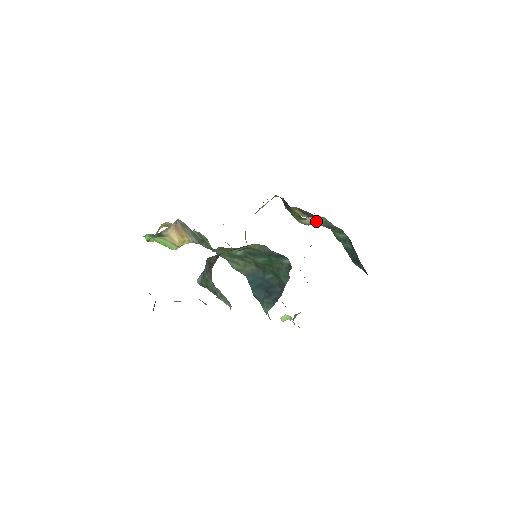
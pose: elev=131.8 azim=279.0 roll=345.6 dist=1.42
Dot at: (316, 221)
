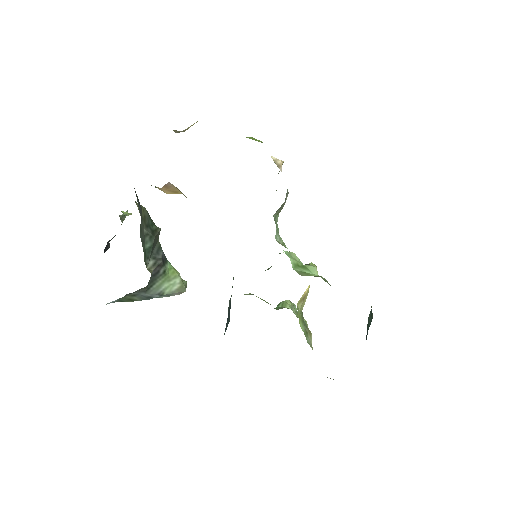
Dot at: occluded
